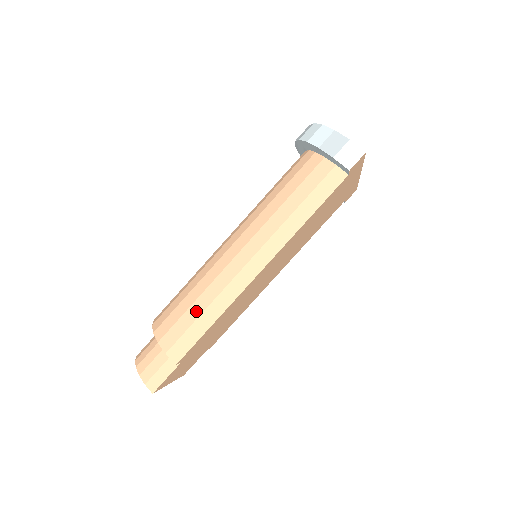
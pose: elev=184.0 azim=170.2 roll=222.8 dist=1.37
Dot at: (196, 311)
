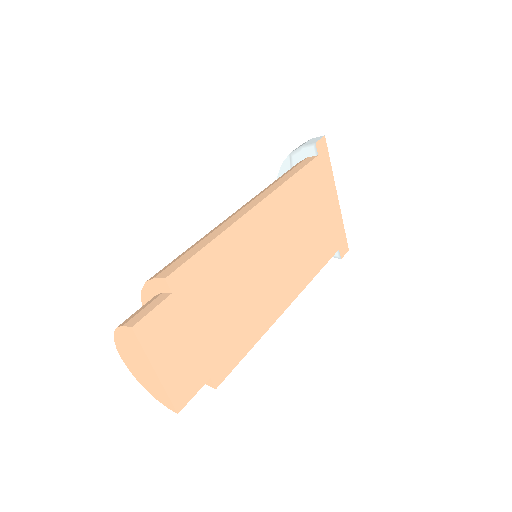
Dot at: (191, 247)
